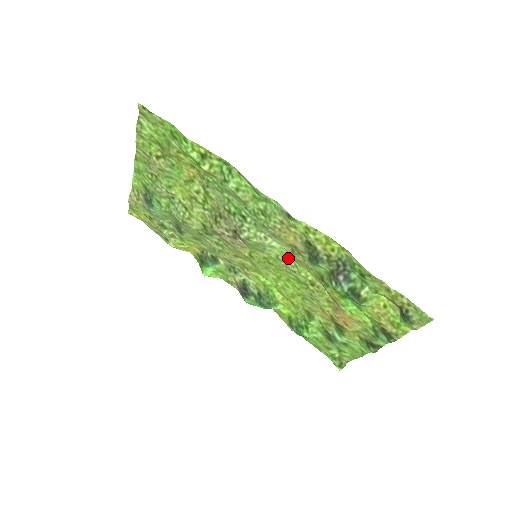
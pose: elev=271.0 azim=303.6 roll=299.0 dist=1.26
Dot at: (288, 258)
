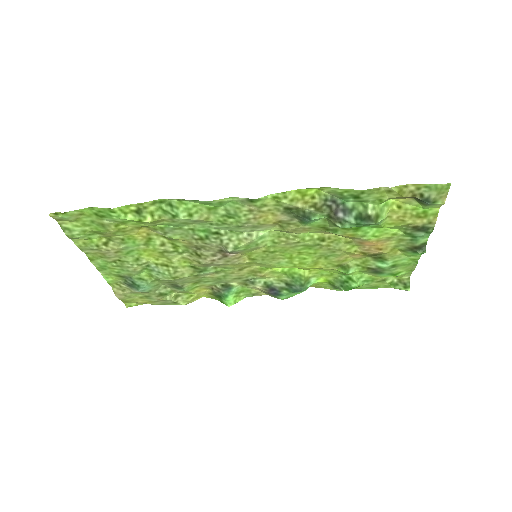
Dot at: (283, 235)
